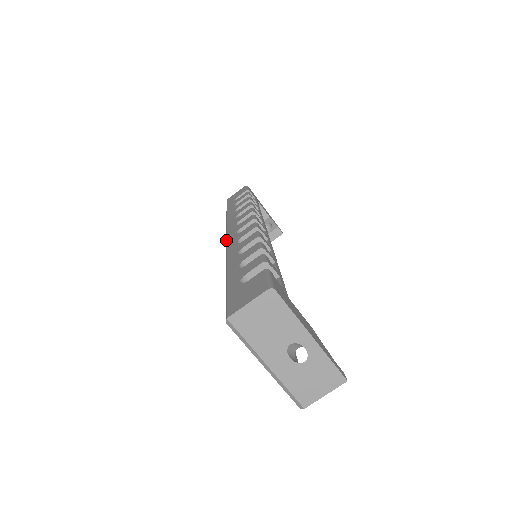
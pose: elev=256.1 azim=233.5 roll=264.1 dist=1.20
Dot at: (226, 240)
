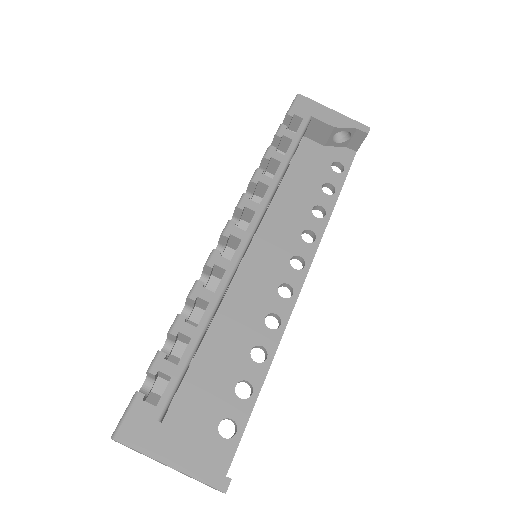
Dot at: occluded
